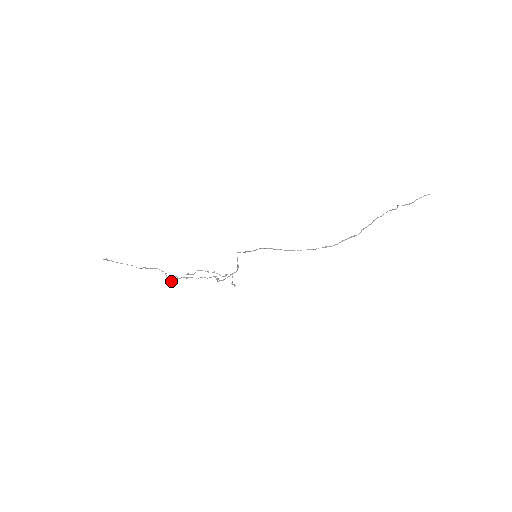
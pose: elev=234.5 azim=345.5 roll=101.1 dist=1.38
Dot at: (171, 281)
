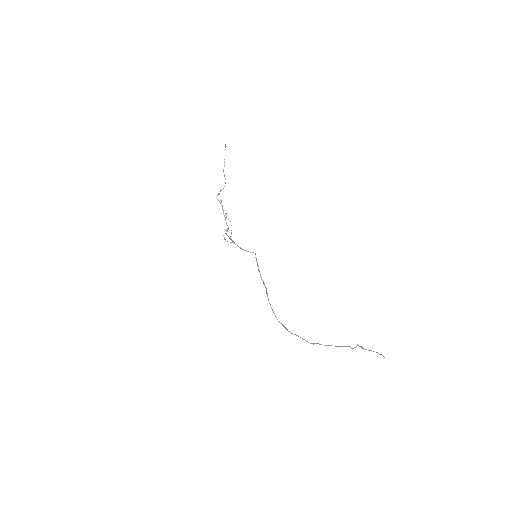
Dot at: (218, 194)
